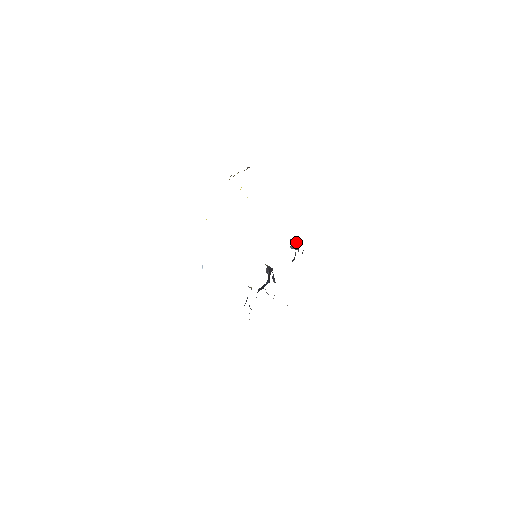
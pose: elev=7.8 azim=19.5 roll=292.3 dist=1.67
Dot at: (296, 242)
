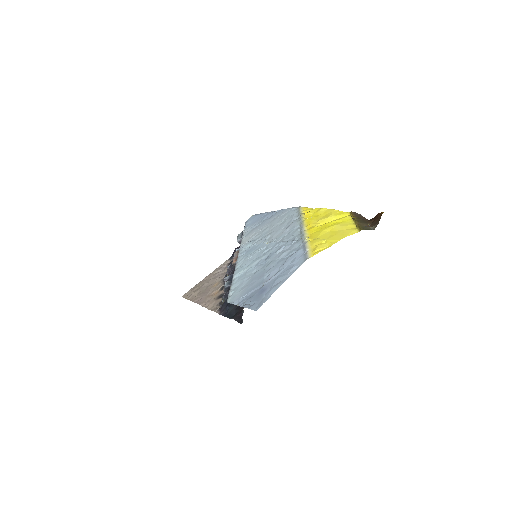
Dot at: occluded
